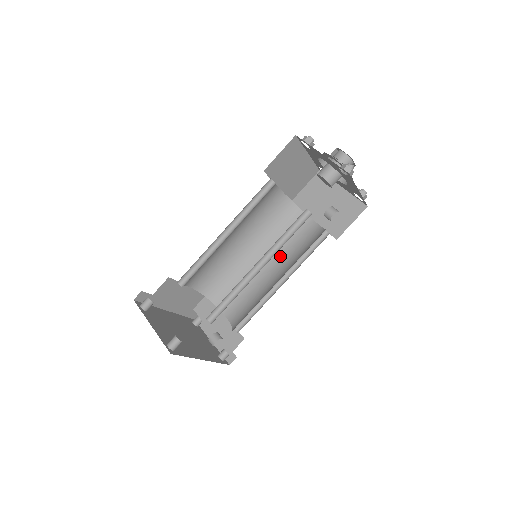
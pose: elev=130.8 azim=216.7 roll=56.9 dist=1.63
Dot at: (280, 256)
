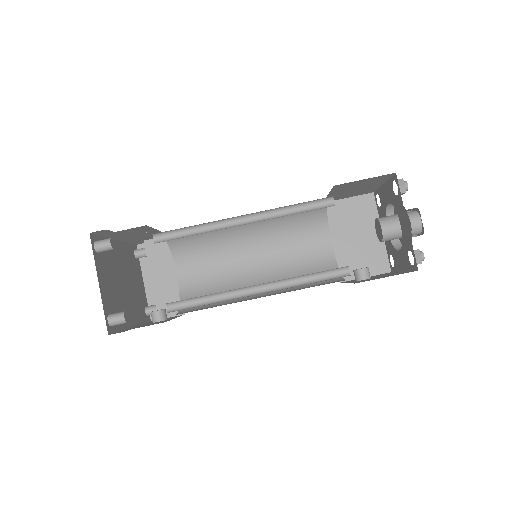
Dot at: (274, 256)
